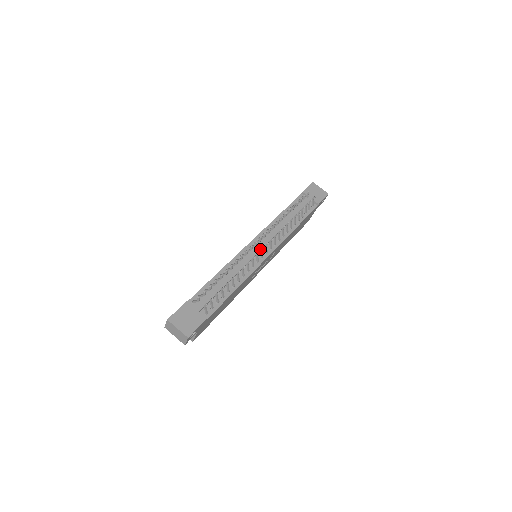
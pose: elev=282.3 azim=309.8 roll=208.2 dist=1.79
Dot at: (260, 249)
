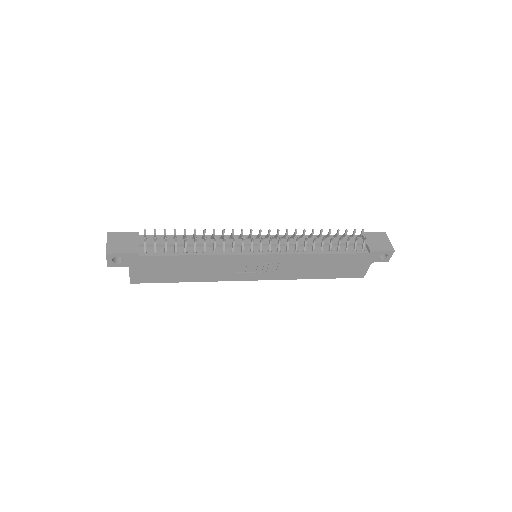
Dot at: (255, 243)
